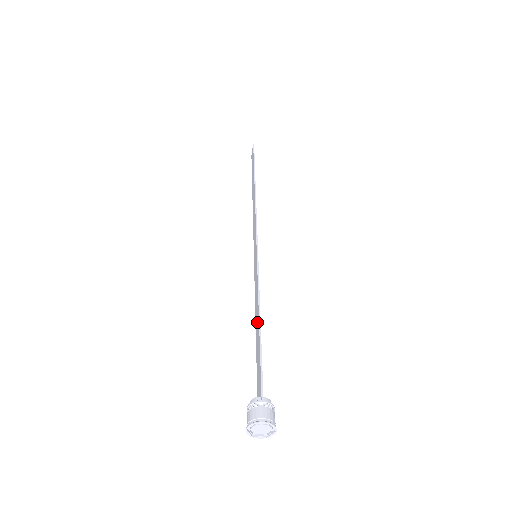
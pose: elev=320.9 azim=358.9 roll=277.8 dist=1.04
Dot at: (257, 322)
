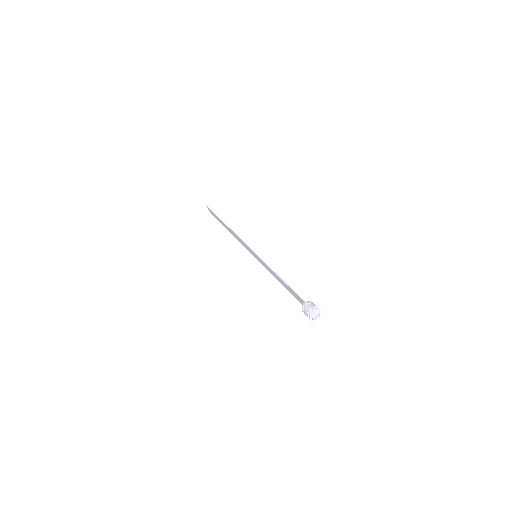
Dot at: (280, 280)
